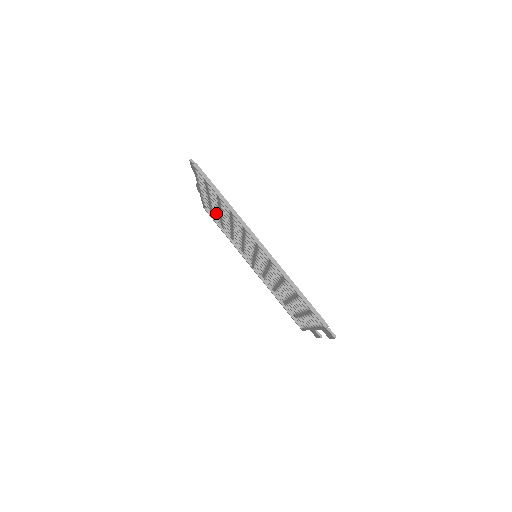
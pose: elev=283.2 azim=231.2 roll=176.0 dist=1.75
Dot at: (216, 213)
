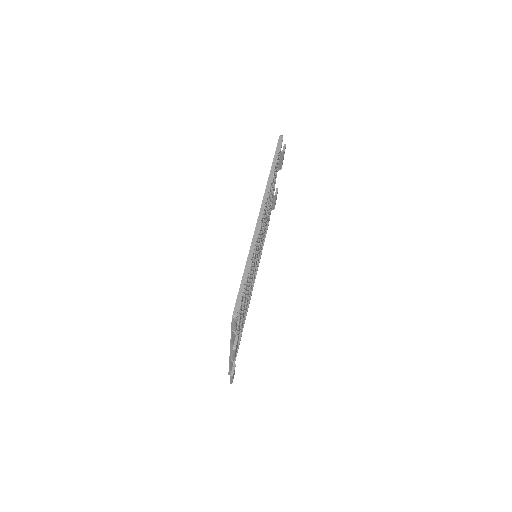
Dot at: occluded
